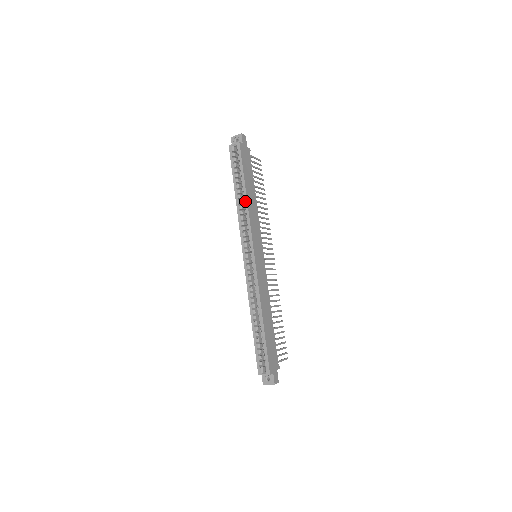
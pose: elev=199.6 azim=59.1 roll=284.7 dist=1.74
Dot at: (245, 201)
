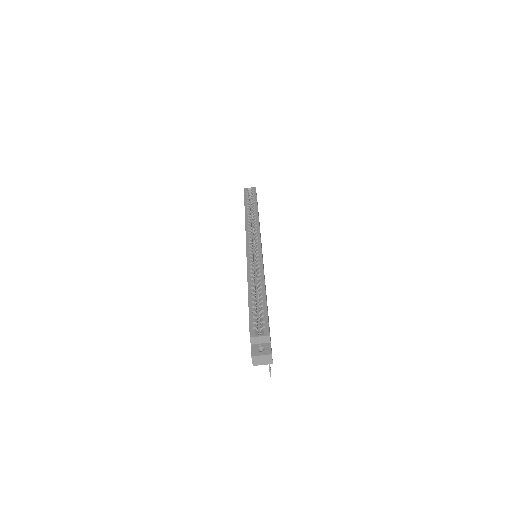
Dot at: (256, 213)
